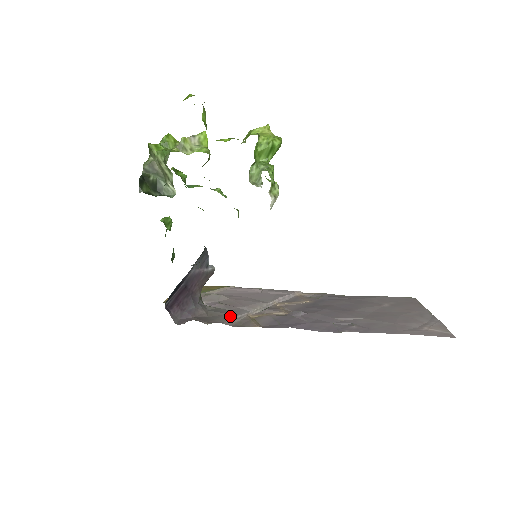
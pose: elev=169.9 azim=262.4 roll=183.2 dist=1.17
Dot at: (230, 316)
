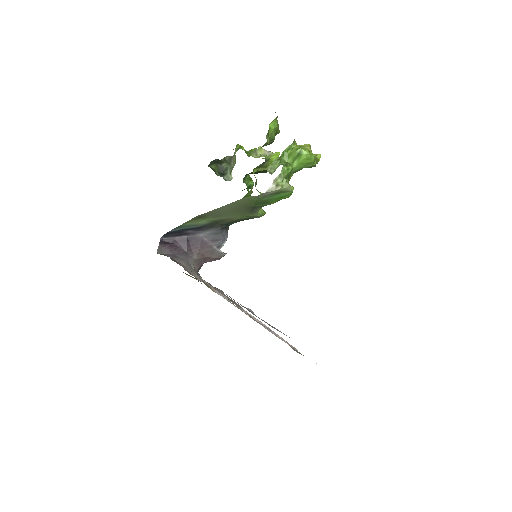
Dot at: occluded
